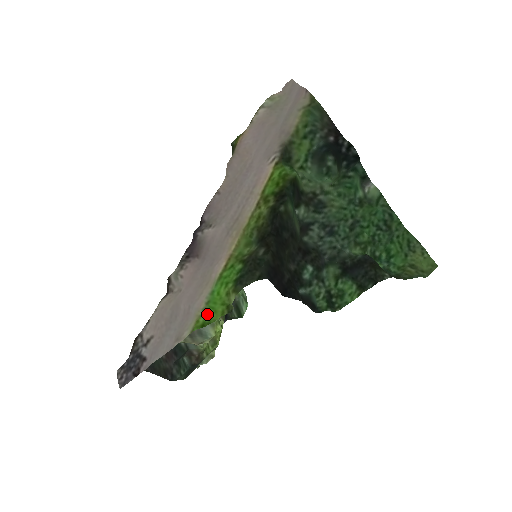
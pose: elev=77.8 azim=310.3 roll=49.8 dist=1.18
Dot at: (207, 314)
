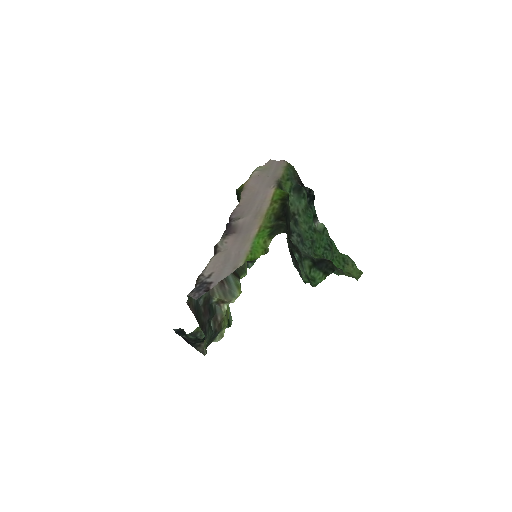
Dot at: (253, 253)
